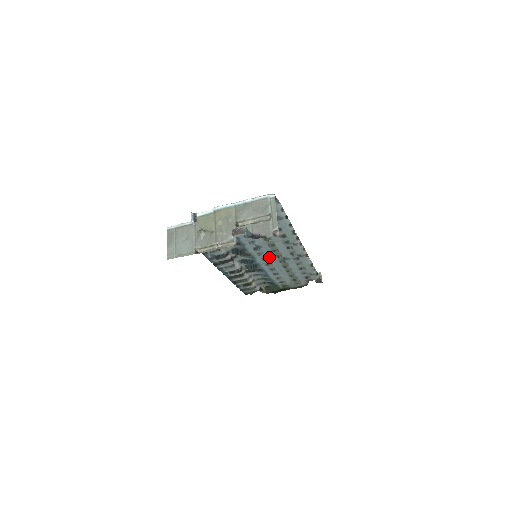
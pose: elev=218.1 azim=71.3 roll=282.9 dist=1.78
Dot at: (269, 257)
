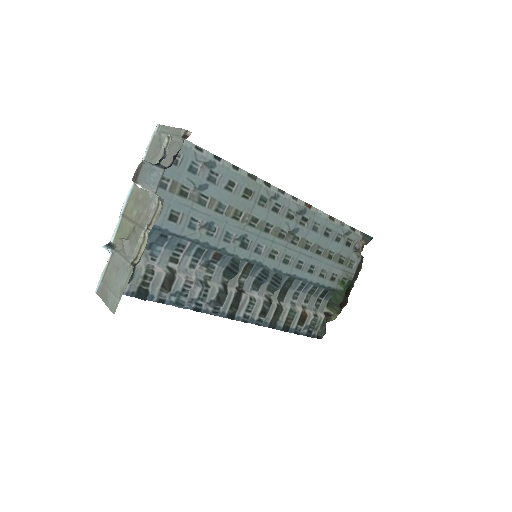
Dot at: (273, 247)
